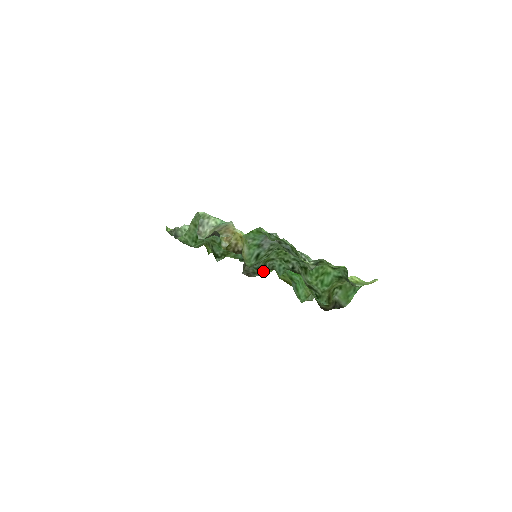
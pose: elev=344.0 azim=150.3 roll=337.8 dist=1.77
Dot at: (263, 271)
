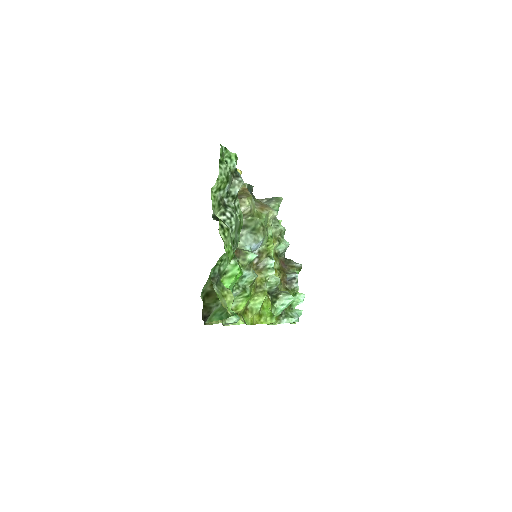
Dot at: occluded
